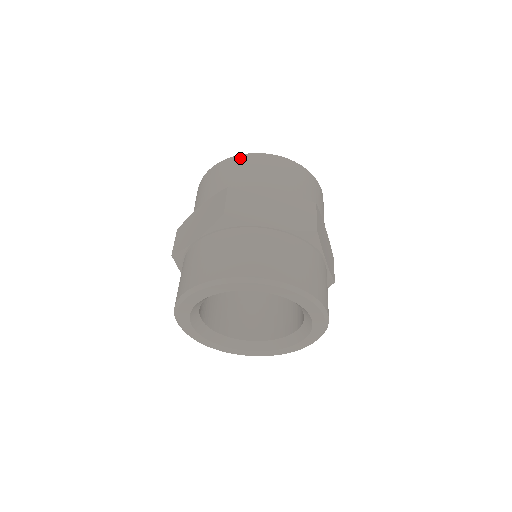
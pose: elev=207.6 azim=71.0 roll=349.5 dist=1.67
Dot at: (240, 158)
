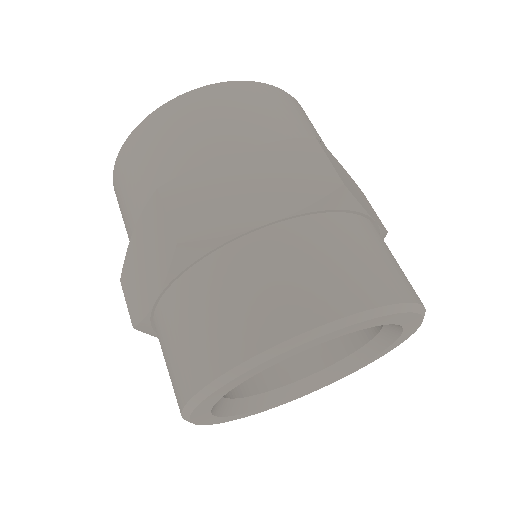
Dot at: (269, 89)
